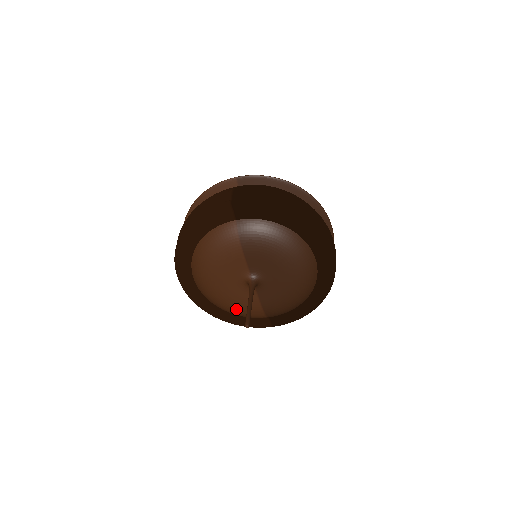
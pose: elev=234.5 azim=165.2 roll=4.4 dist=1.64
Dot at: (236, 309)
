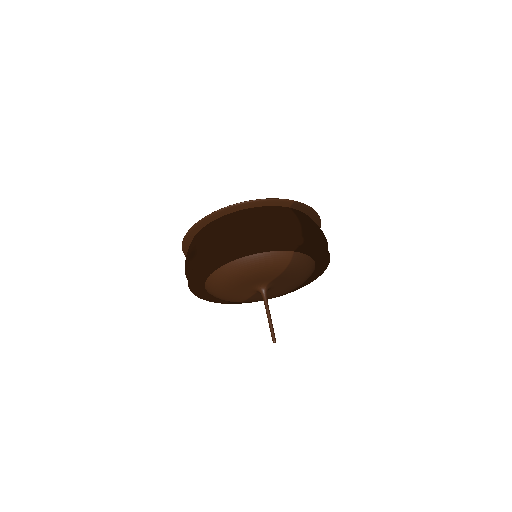
Dot at: (225, 297)
